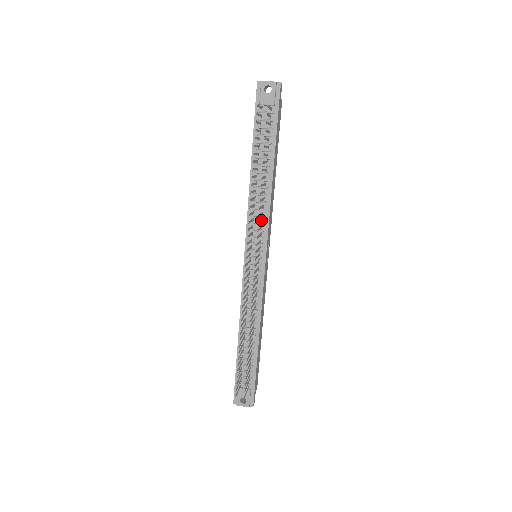
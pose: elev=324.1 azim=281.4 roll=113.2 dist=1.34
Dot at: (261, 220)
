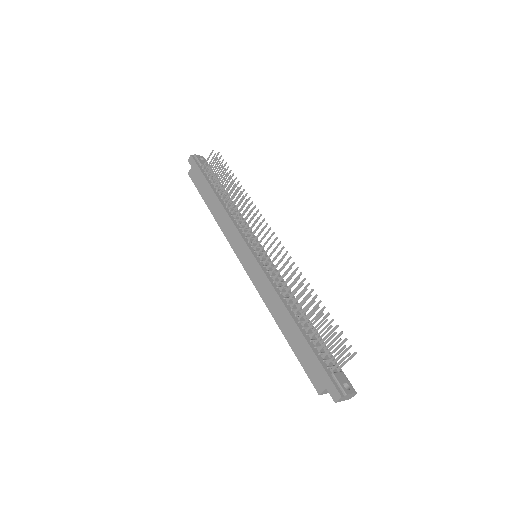
Dot at: occluded
